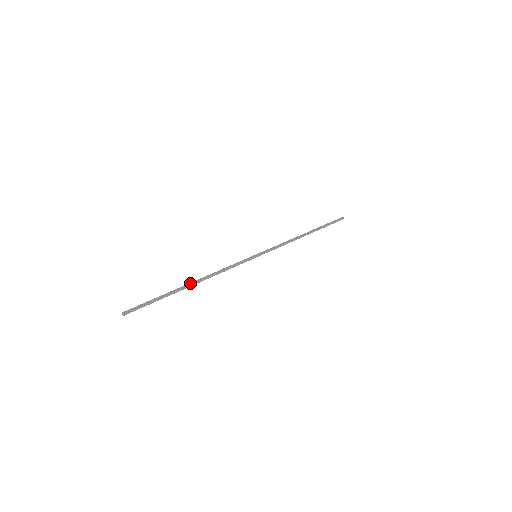
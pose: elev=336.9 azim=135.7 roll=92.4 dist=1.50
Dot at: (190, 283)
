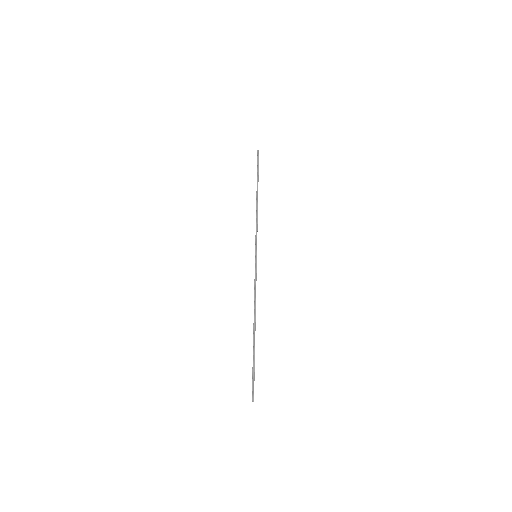
Dot at: (254, 329)
